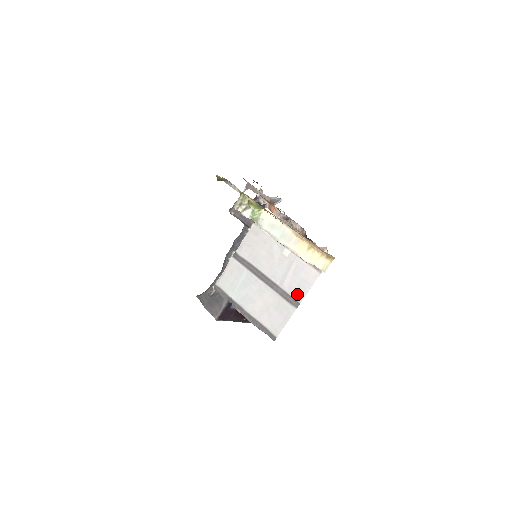
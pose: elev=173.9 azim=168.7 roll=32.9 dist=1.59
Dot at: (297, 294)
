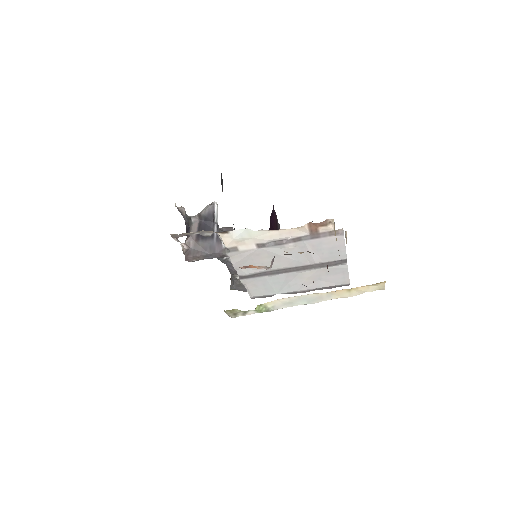
Dot at: (337, 258)
